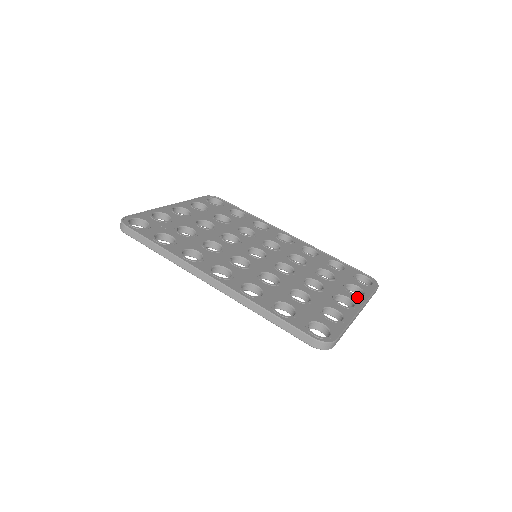
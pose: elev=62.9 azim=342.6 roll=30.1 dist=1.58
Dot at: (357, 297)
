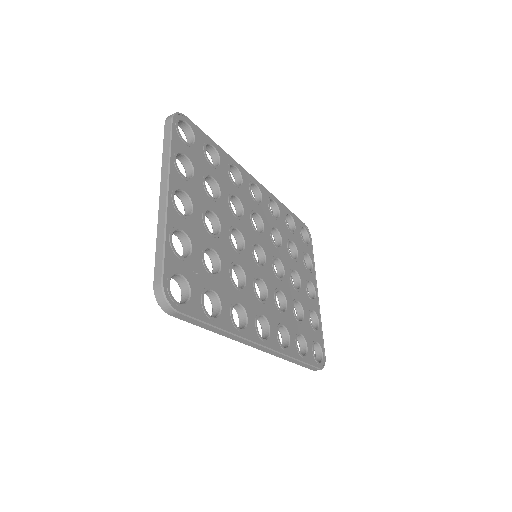
Dot at: (312, 274)
